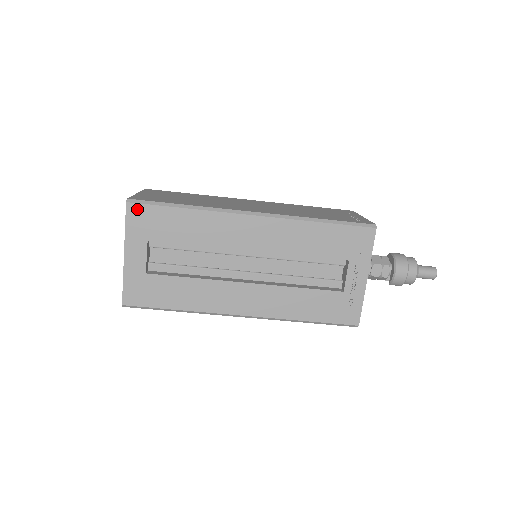
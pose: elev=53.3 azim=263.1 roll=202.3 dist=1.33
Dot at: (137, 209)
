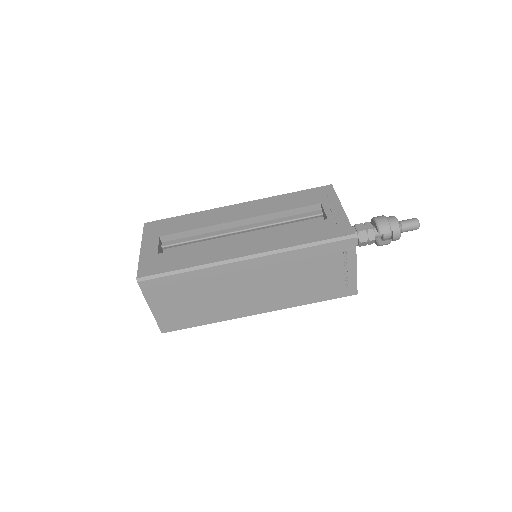
Dot at: (152, 224)
